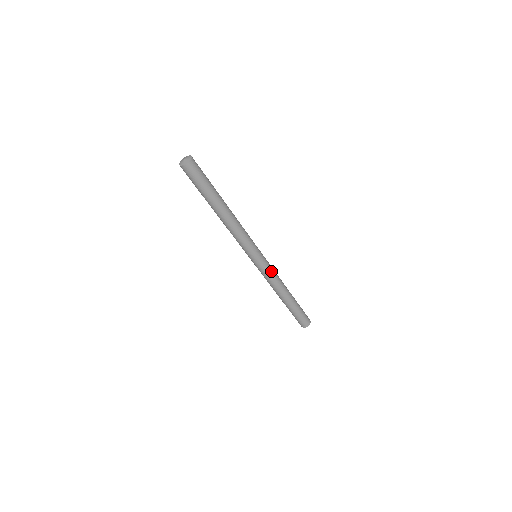
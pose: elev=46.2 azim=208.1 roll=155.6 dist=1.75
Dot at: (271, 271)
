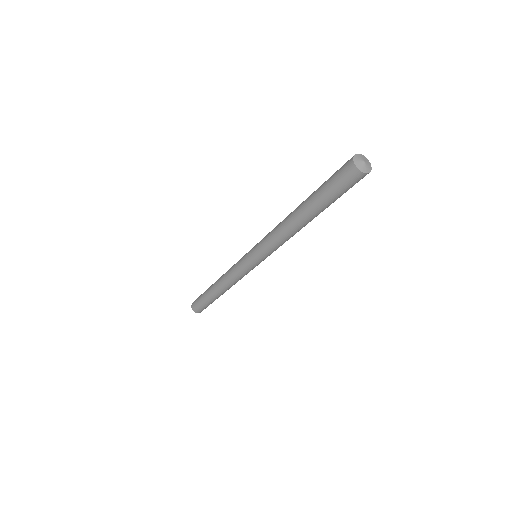
Dot at: (243, 275)
